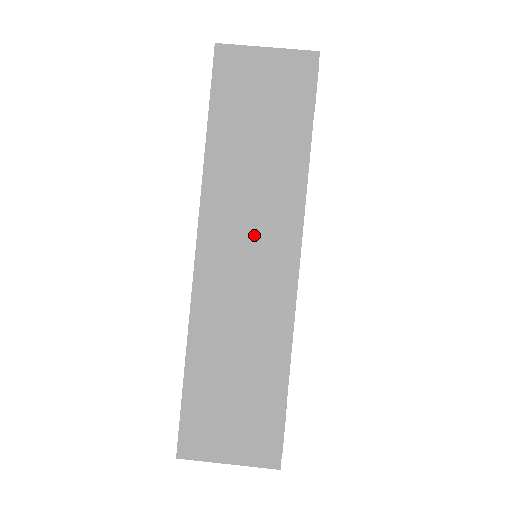
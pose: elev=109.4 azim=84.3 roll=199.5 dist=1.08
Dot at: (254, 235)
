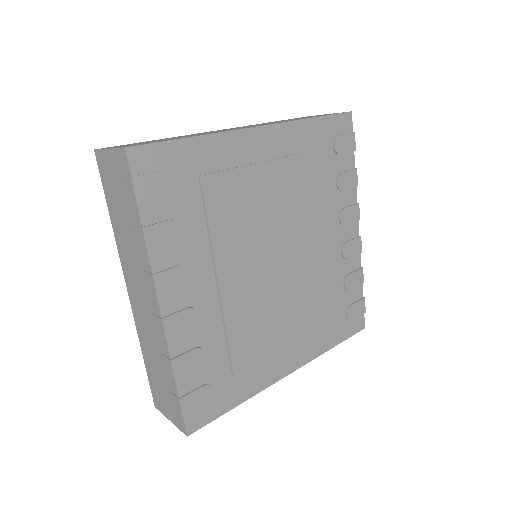
Dot at: (250, 126)
